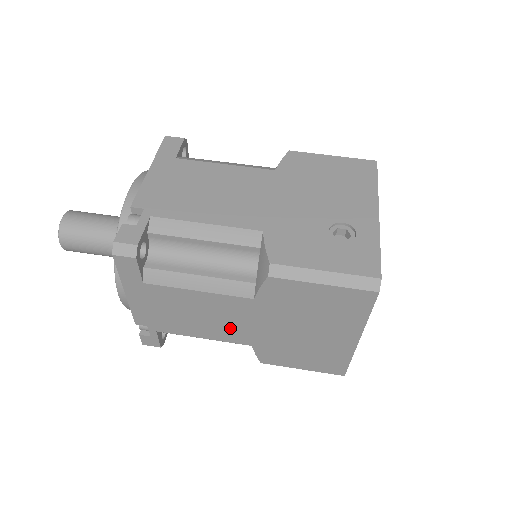
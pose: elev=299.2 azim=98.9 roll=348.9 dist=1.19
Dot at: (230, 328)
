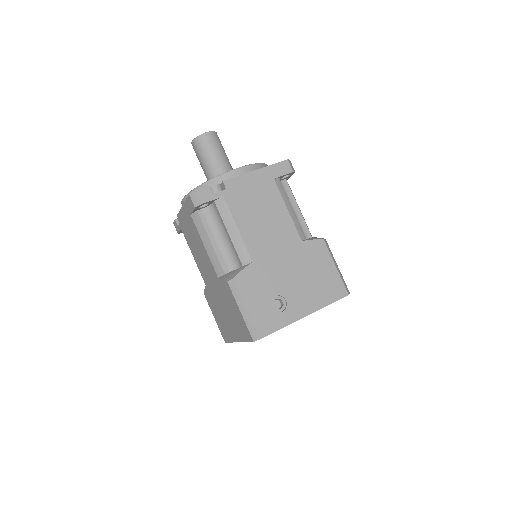
Dot at: (204, 270)
